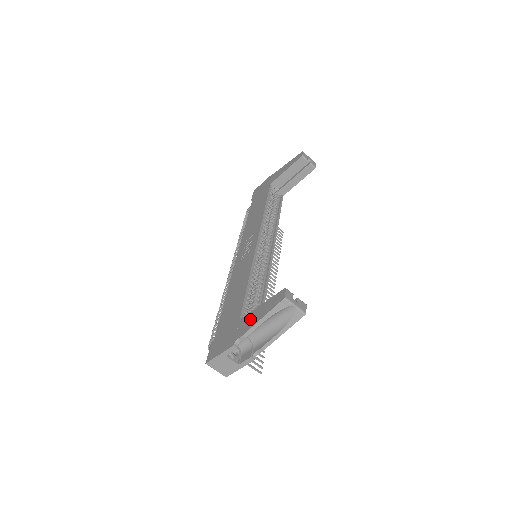
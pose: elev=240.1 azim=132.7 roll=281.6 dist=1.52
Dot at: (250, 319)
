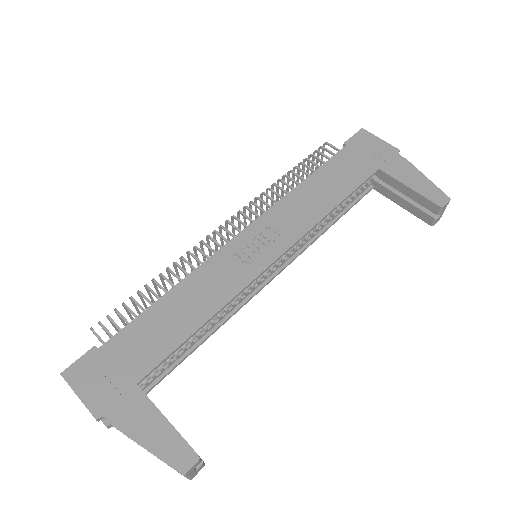
Dot at: (140, 417)
